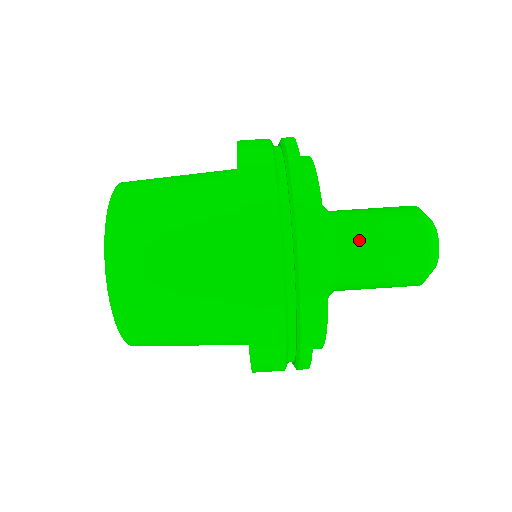
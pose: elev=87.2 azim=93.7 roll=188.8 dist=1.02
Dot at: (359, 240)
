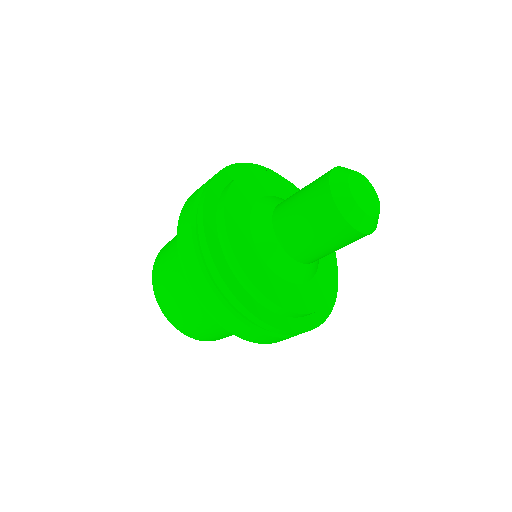
Dot at: occluded
